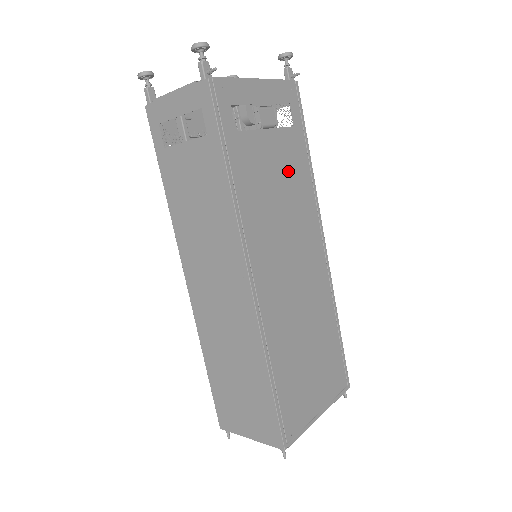
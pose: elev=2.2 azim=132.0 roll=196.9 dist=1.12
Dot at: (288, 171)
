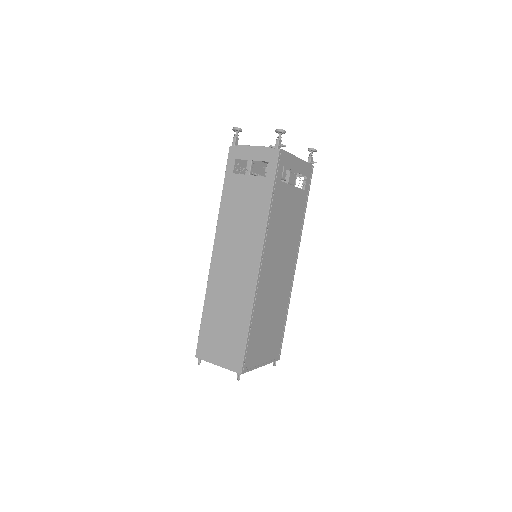
Dot at: (294, 213)
